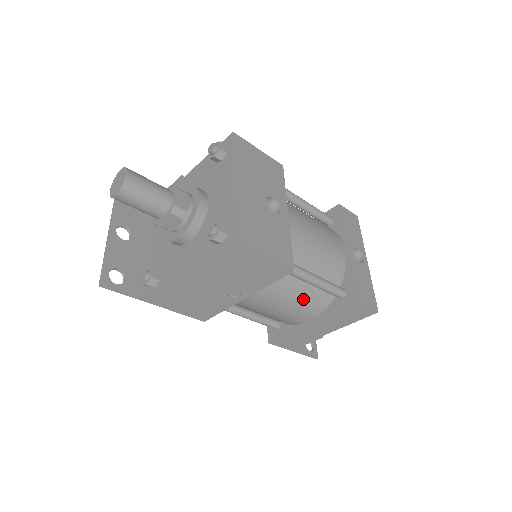
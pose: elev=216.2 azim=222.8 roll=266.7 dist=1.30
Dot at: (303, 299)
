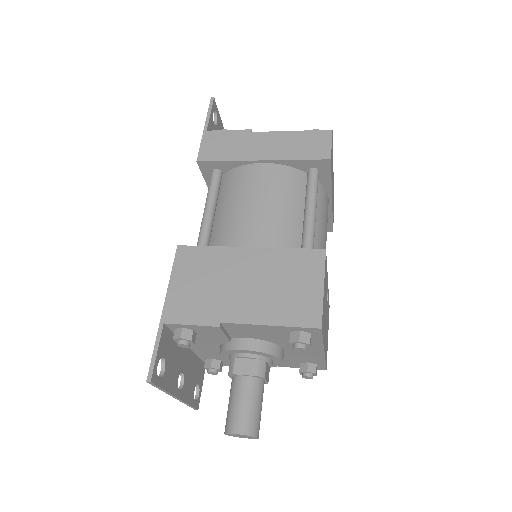
Dot at: occluded
